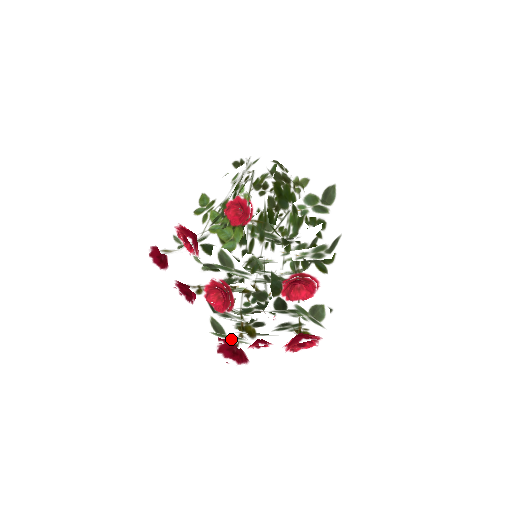
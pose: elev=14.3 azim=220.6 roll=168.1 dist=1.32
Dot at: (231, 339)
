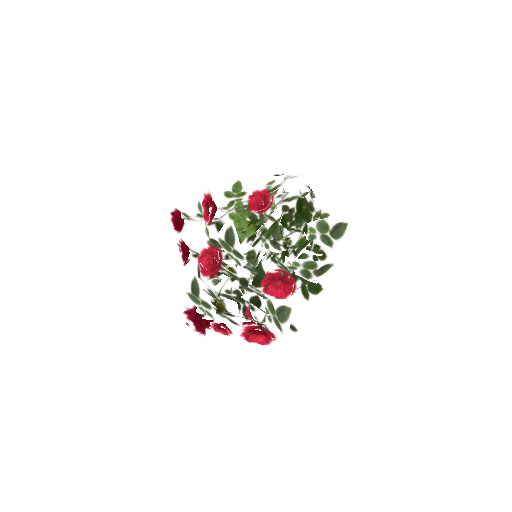
Dot at: (201, 307)
